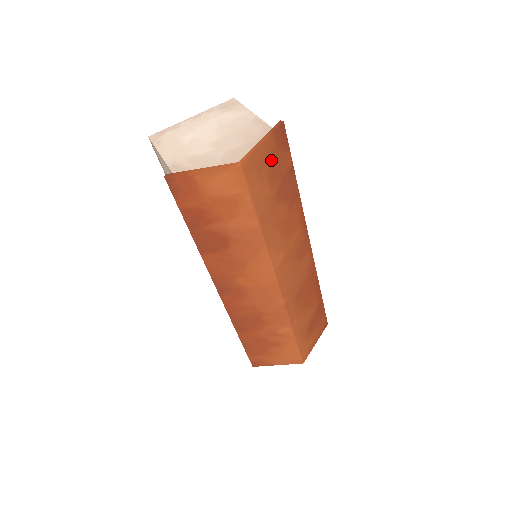
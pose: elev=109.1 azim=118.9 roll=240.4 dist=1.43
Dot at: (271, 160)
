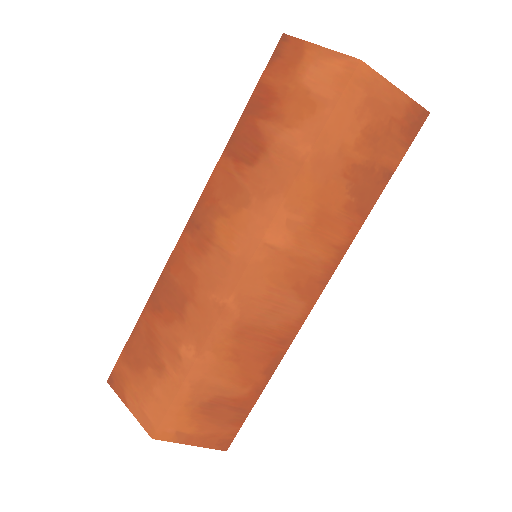
Dot at: (384, 121)
